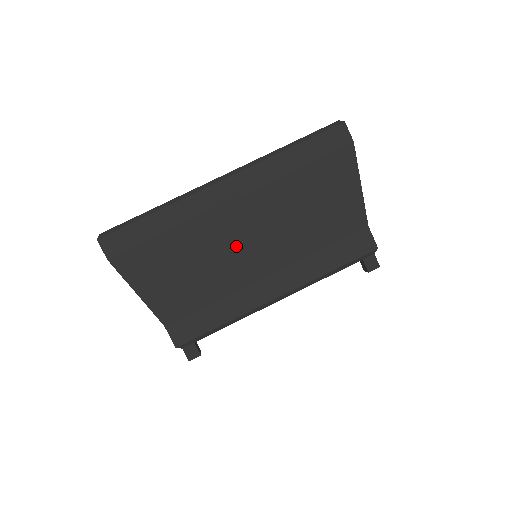
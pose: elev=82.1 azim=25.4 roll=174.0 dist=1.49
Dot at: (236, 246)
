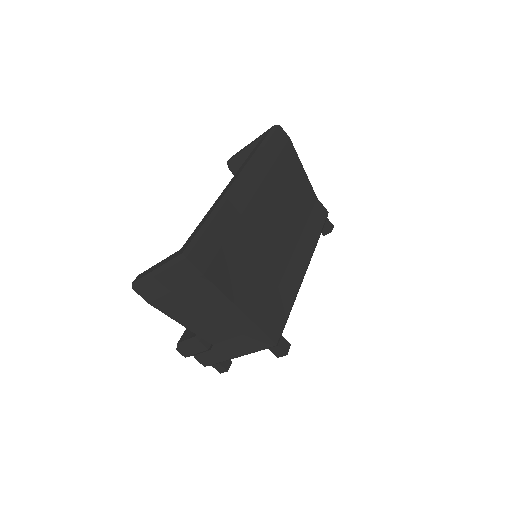
Dot at: (270, 233)
